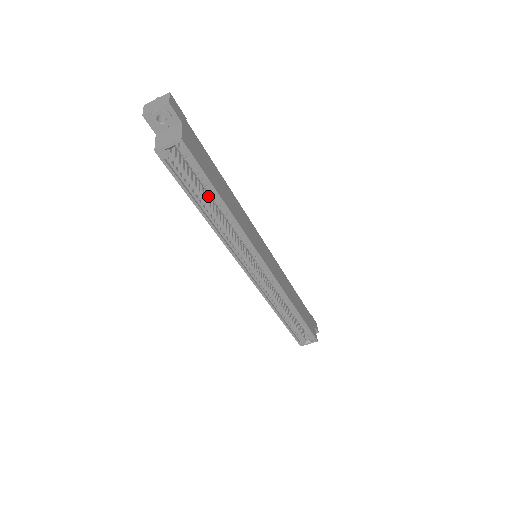
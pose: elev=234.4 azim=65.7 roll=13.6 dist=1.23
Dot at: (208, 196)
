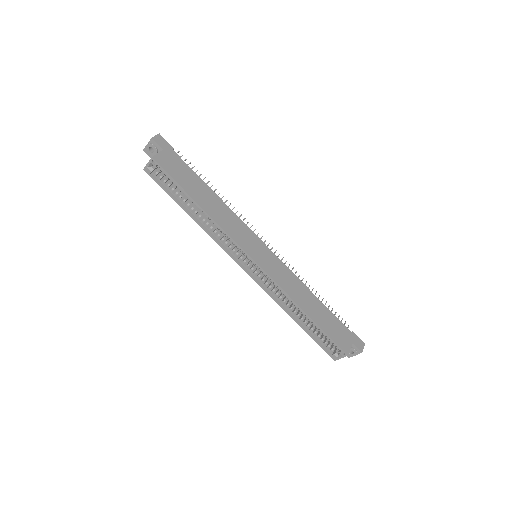
Dot at: occluded
